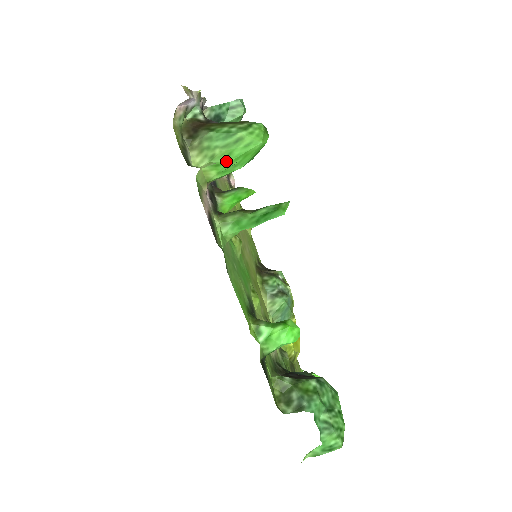
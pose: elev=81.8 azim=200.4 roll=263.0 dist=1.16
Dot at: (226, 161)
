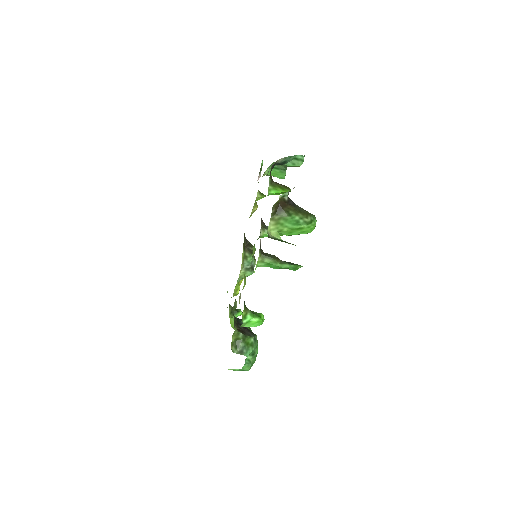
Dot at: (286, 235)
